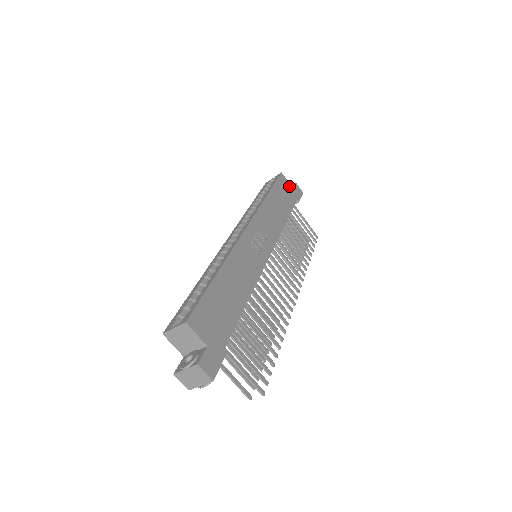
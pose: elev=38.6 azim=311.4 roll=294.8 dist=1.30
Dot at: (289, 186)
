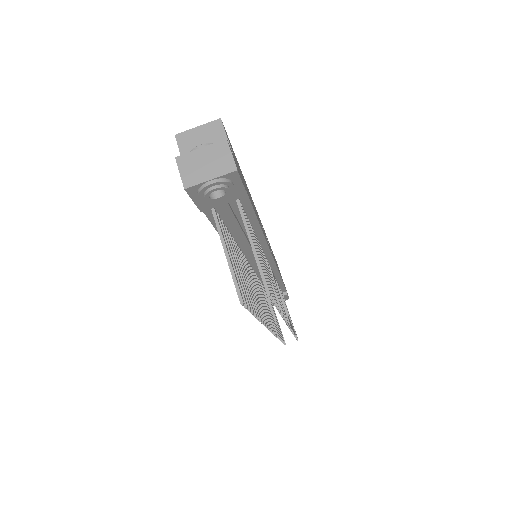
Dot at: occluded
